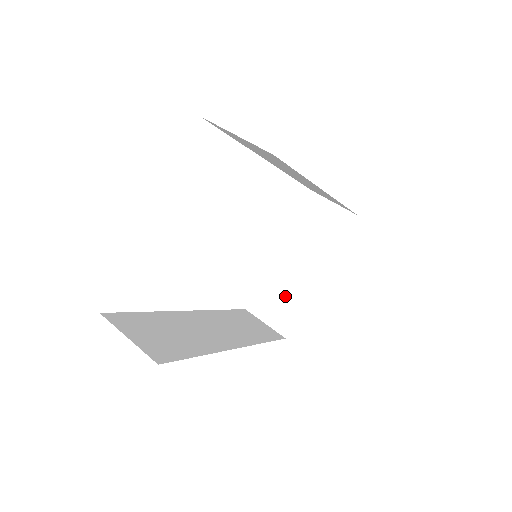
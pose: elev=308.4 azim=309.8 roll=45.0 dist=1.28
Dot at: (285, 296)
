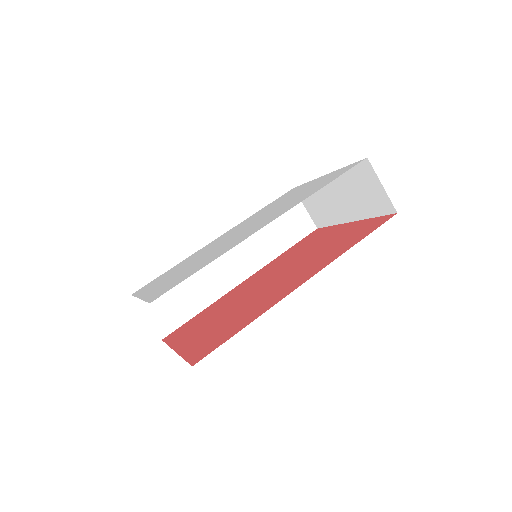
Dot at: (323, 207)
